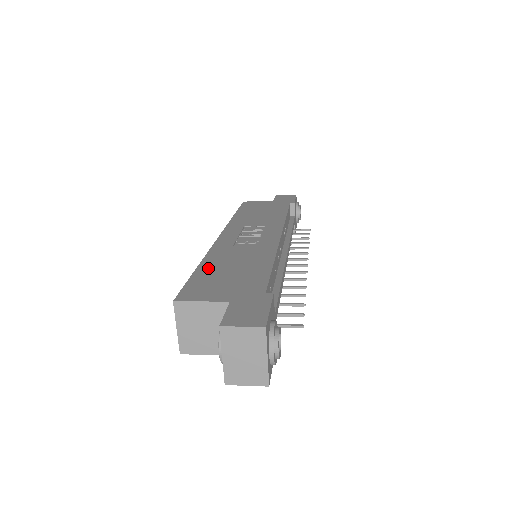
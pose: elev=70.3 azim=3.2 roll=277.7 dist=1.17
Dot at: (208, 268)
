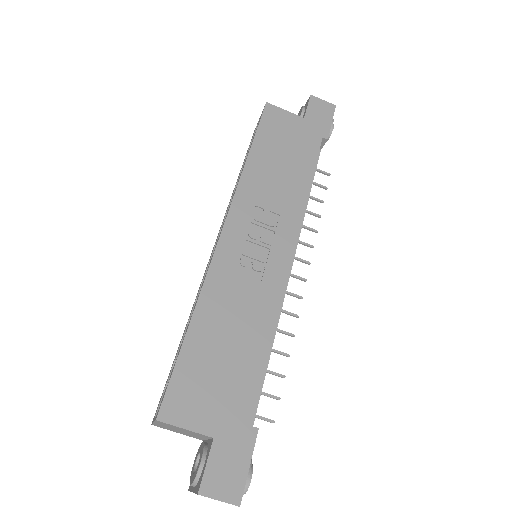
Dot at: (200, 337)
